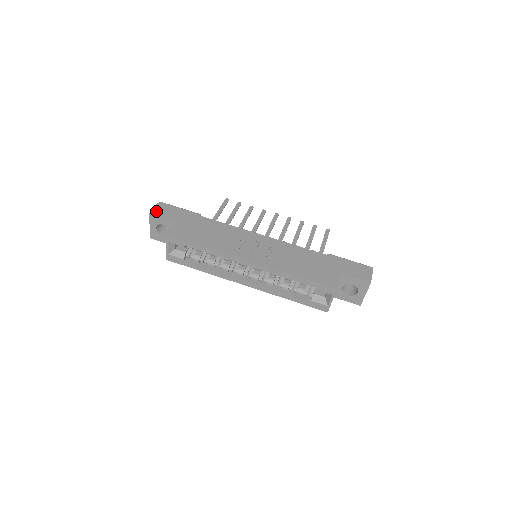
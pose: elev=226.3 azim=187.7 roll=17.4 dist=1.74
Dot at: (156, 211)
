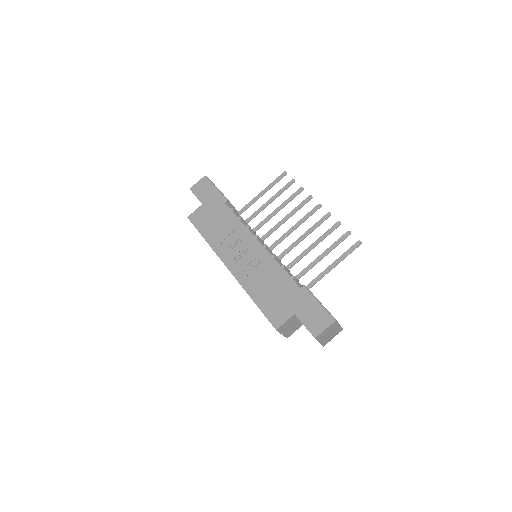
Dot at: (195, 188)
